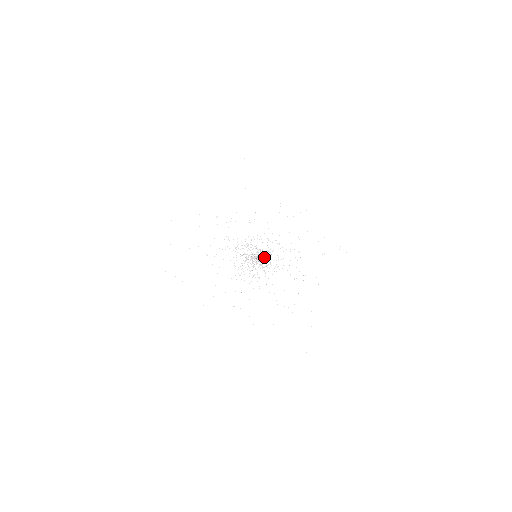
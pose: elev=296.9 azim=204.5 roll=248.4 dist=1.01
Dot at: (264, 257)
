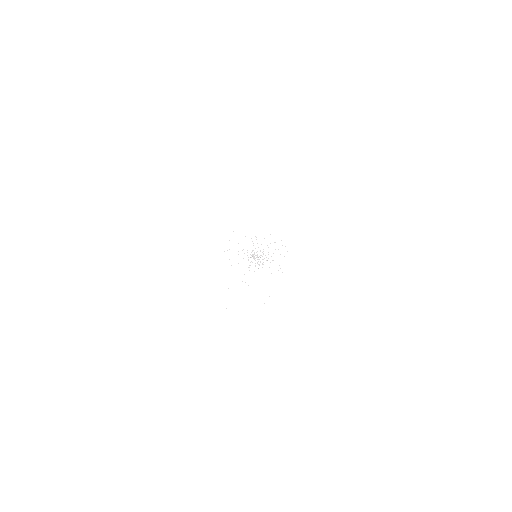
Dot at: occluded
